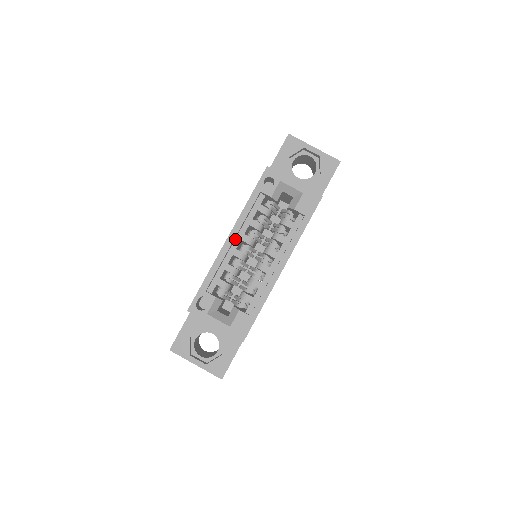
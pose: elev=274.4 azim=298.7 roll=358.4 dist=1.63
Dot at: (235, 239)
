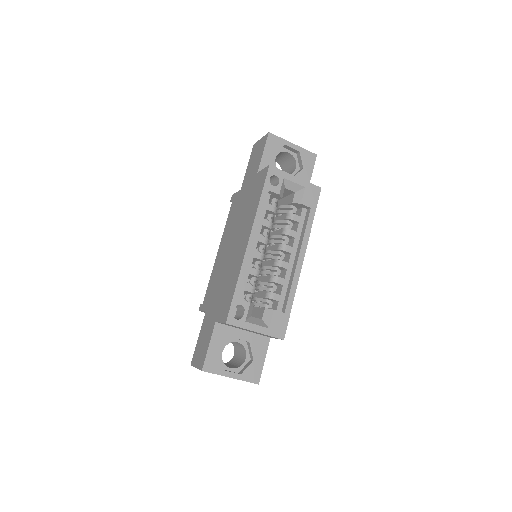
Dot at: occluded
